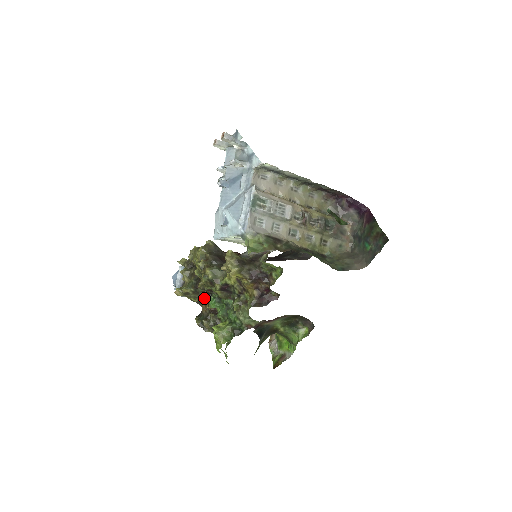
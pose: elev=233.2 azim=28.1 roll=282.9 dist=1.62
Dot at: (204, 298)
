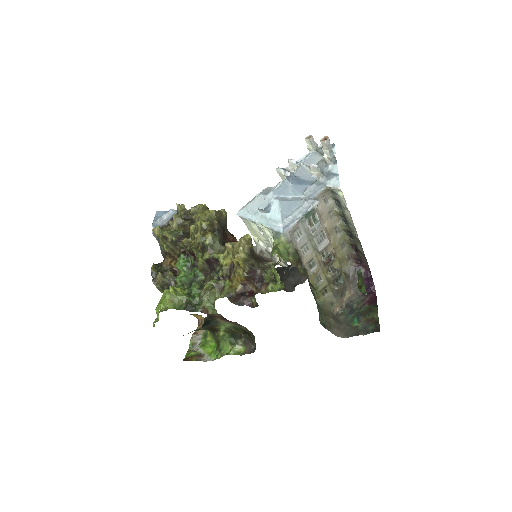
Dot at: (176, 254)
